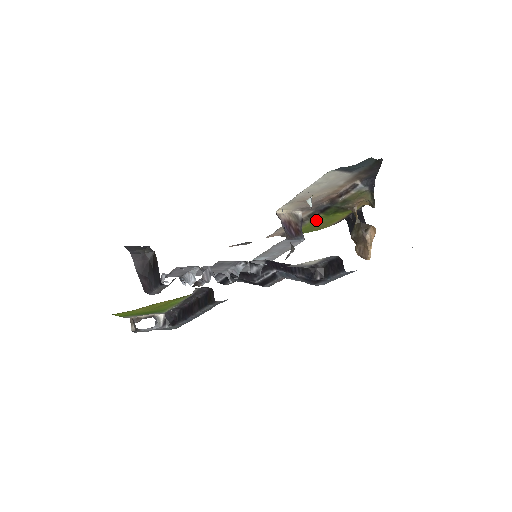
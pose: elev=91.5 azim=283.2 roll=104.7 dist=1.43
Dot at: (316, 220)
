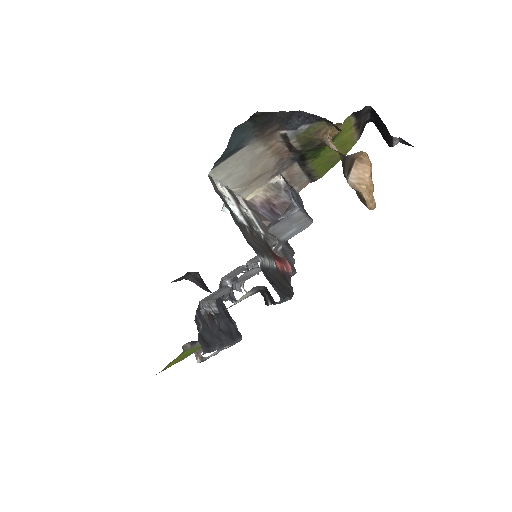
Dot at: (316, 162)
